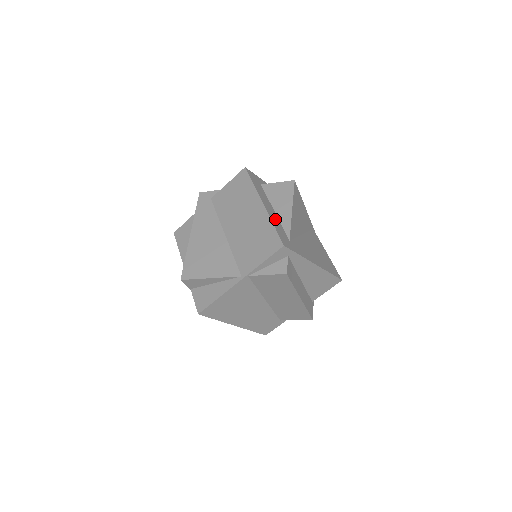
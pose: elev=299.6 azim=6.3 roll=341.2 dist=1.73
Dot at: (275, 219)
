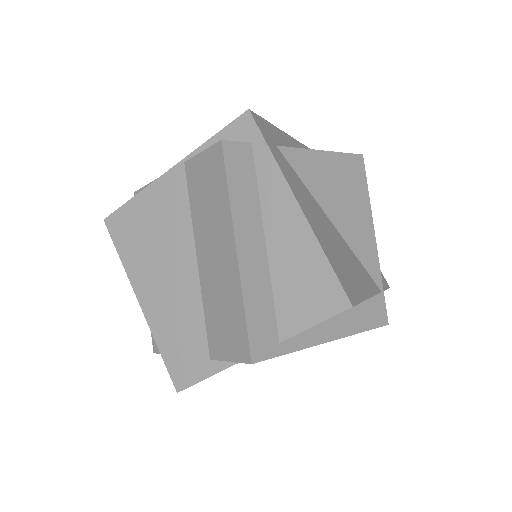
Dot at: (286, 143)
